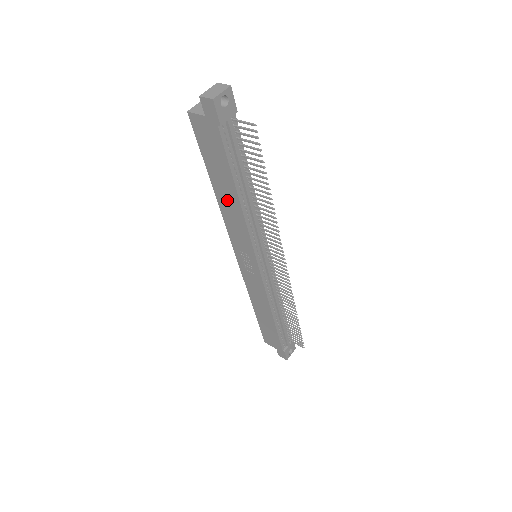
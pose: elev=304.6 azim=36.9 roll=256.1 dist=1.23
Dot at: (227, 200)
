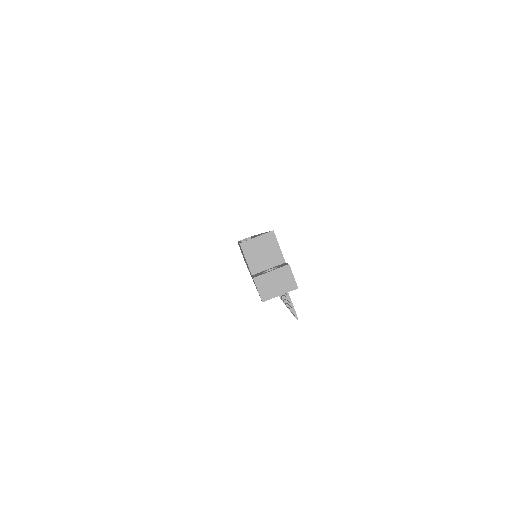
Dot at: occluded
